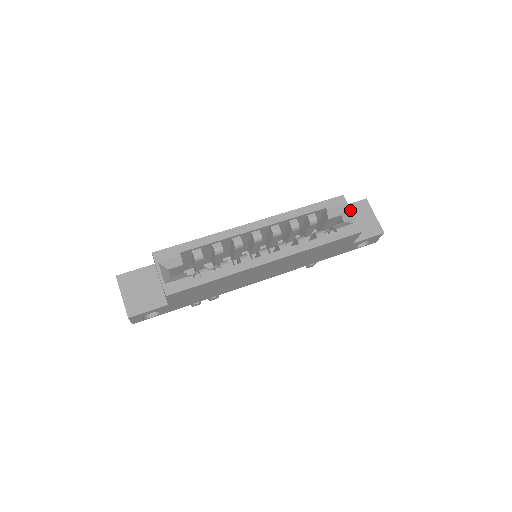
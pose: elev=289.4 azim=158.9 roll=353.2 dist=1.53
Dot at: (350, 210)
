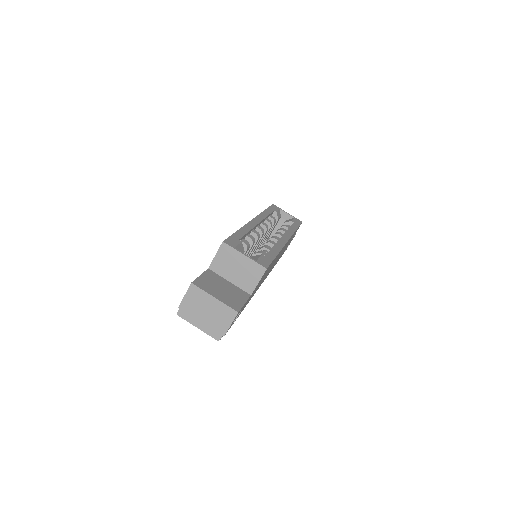
Dot at: occluded
